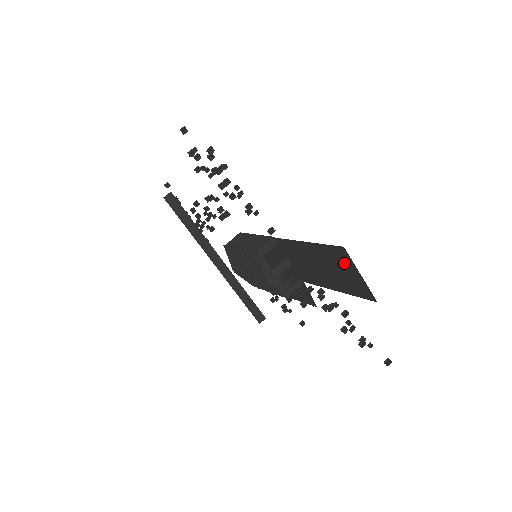
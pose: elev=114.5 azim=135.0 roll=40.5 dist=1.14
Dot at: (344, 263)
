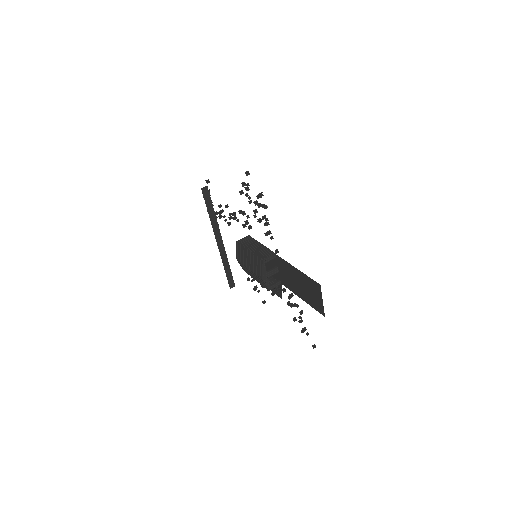
Dot at: (316, 291)
